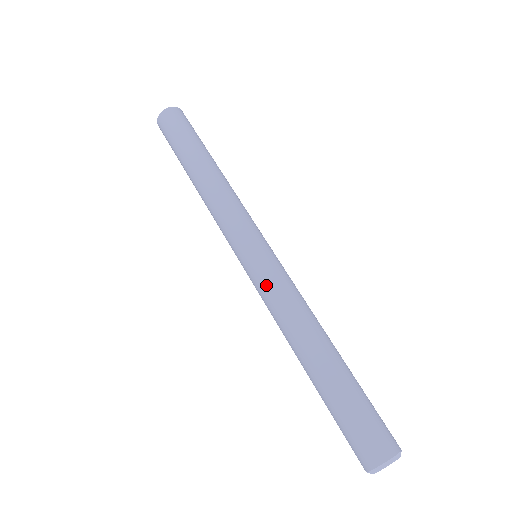
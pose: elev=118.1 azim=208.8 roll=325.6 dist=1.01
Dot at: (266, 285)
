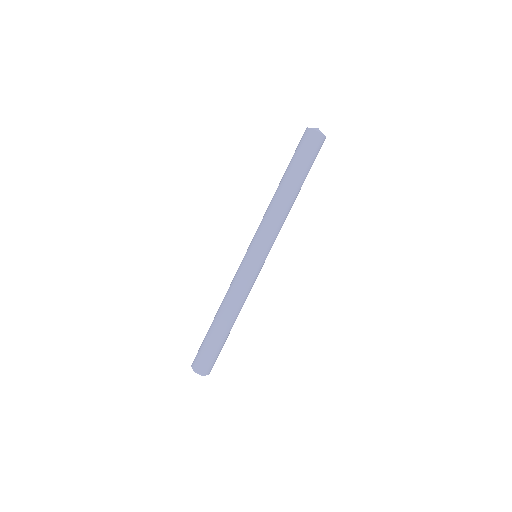
Dot at: (237, 274)
